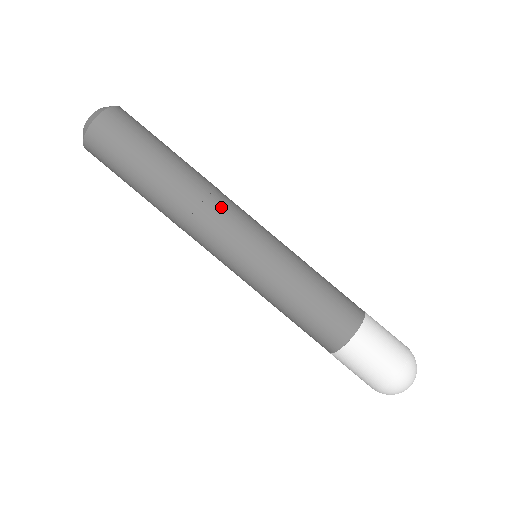
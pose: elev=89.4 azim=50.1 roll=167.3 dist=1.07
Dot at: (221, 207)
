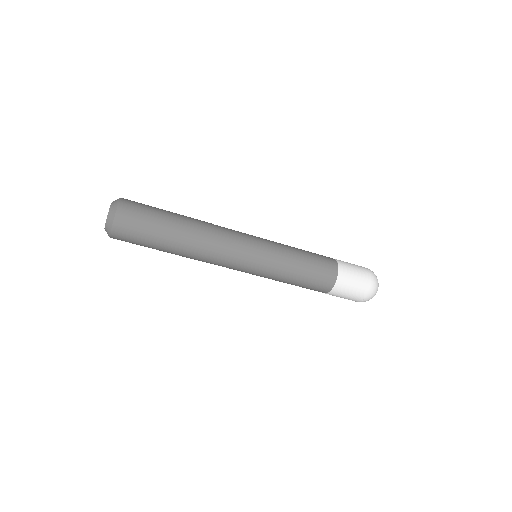
Dot at: (217, 262)
